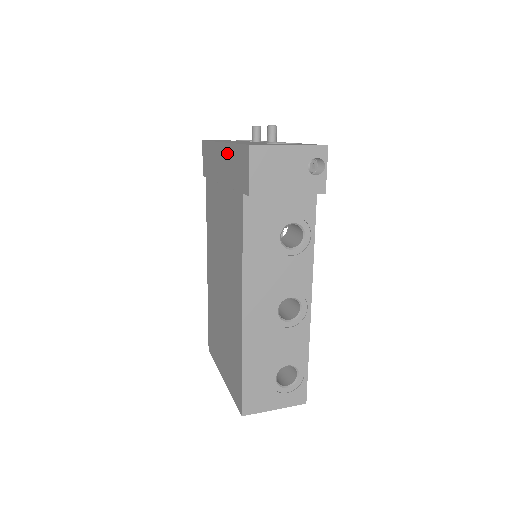
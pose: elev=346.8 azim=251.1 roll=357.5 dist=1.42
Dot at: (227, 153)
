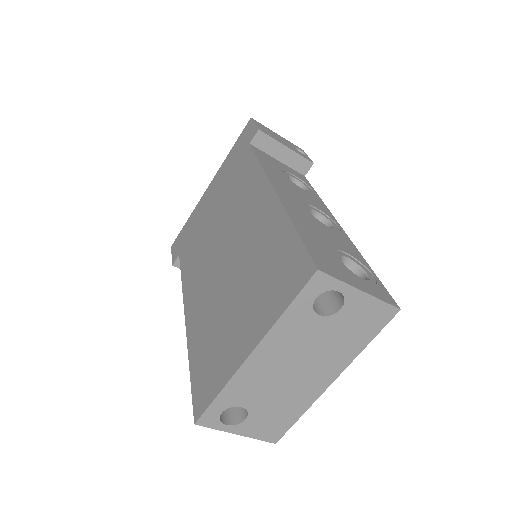
Dot at: (219, 173)
